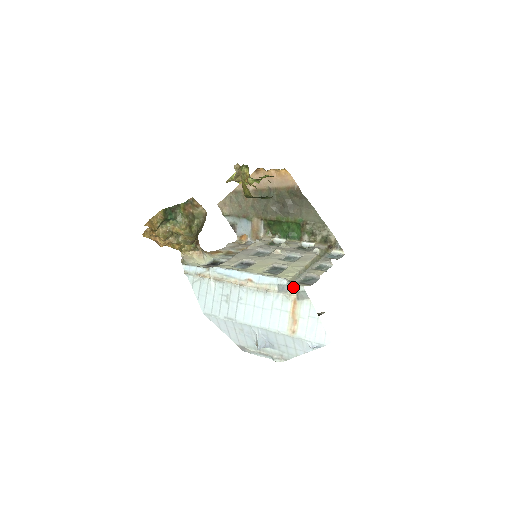
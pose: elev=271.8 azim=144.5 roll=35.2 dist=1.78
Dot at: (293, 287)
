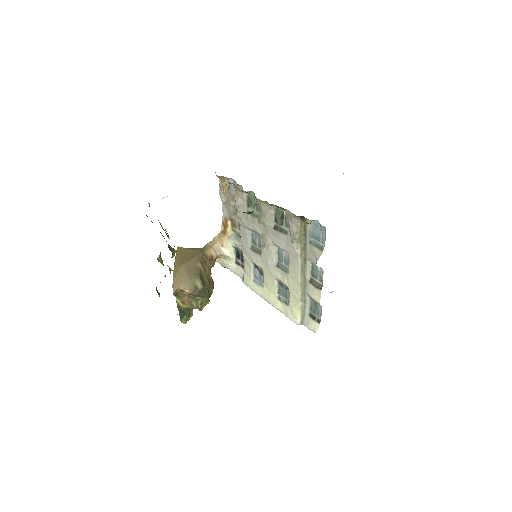
Dot at: (309, 328)
